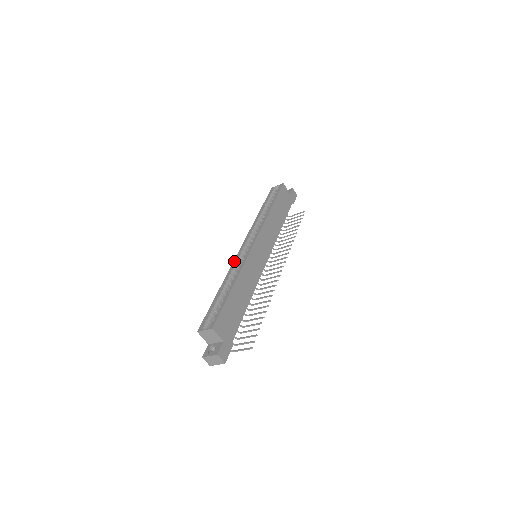
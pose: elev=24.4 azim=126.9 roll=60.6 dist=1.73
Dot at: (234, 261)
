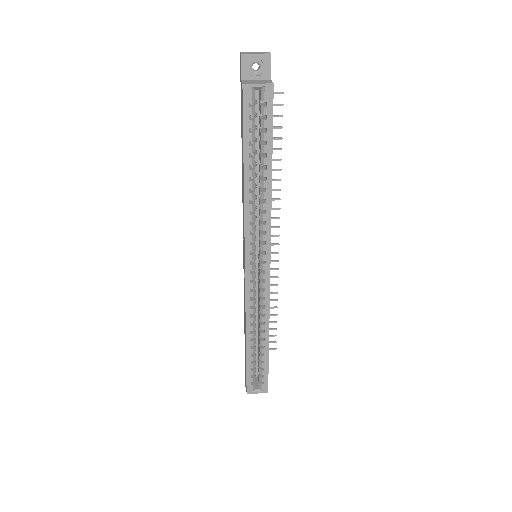
Dot at: (247, 298)
